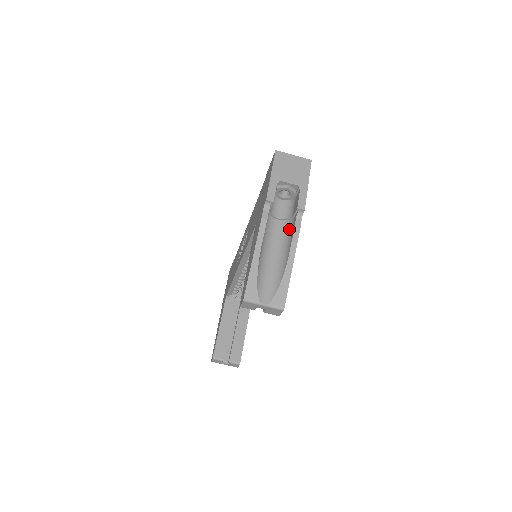
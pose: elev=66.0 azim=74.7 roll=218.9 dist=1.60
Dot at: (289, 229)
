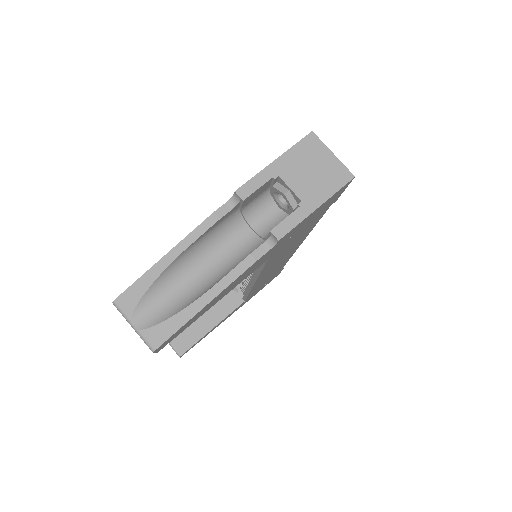
Dot at: (250, 252)
